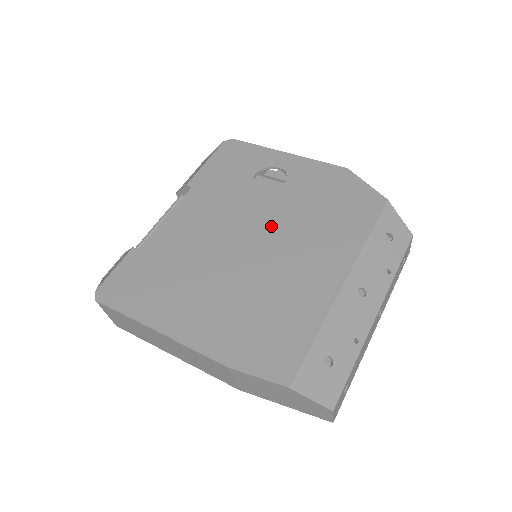
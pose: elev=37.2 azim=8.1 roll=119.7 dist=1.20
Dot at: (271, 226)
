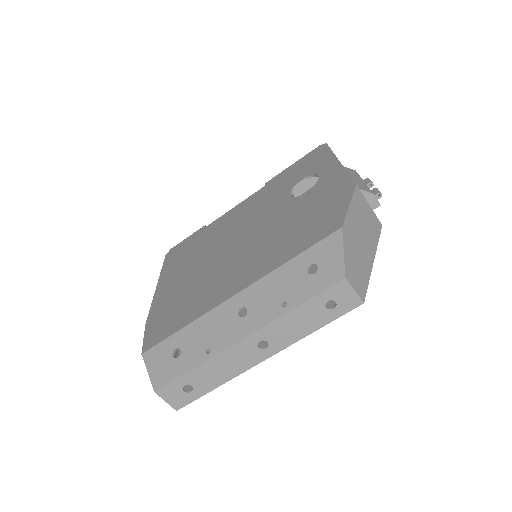
Dot at: (259, 230)
